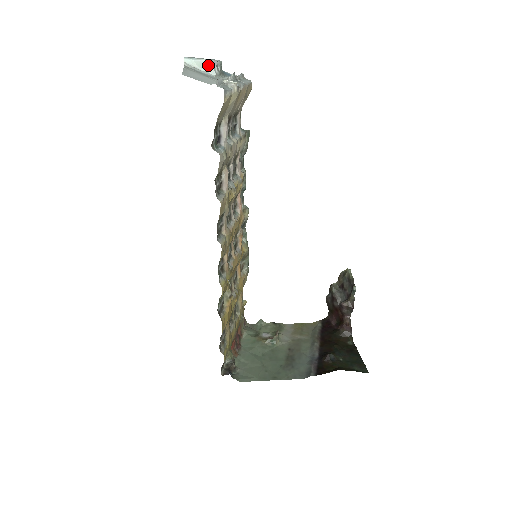
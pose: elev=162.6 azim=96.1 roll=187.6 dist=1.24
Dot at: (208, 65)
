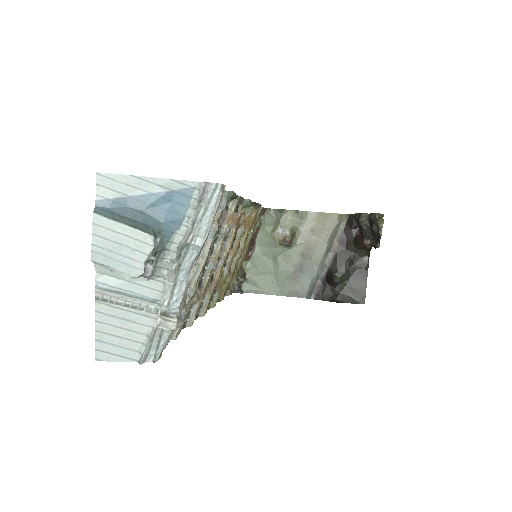
Dot at: (131, 276)
